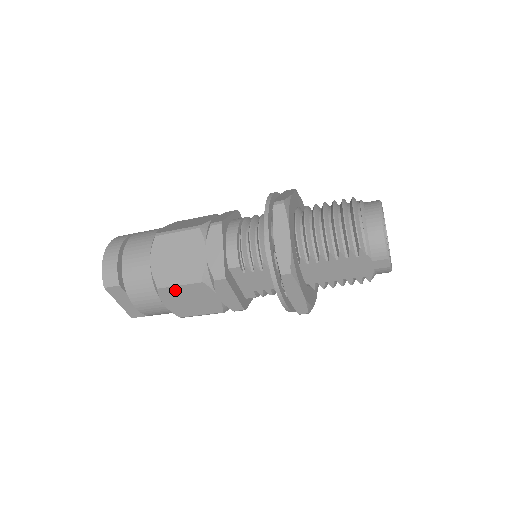
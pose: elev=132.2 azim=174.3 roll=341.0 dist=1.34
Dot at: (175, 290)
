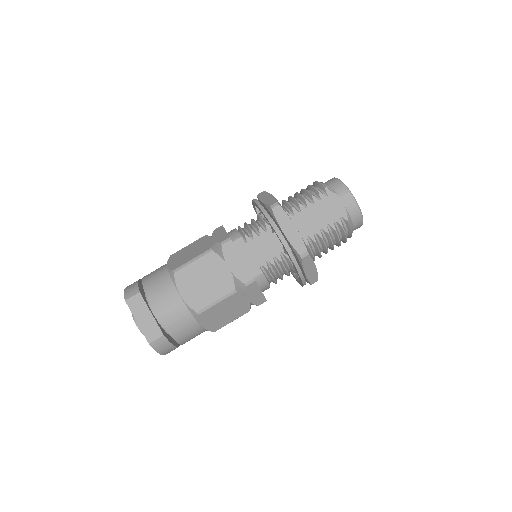
Dot at: (190, 270)
